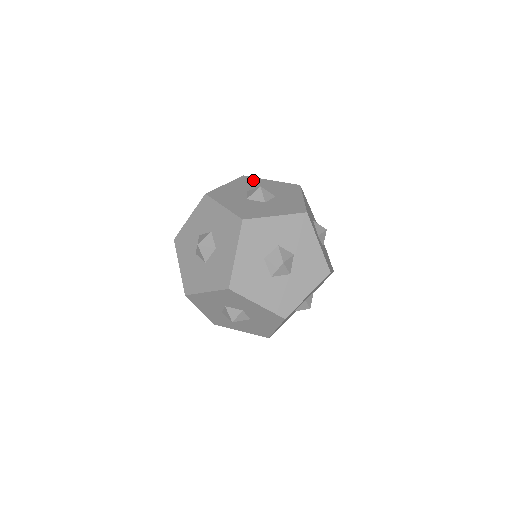
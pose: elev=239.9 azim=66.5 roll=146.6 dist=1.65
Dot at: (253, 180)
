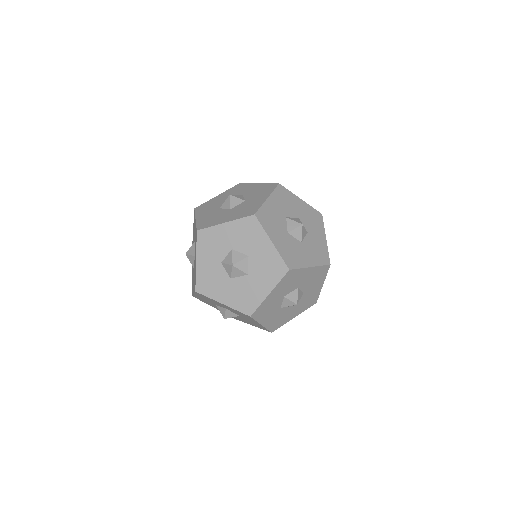
Dot at: (211, 235)
